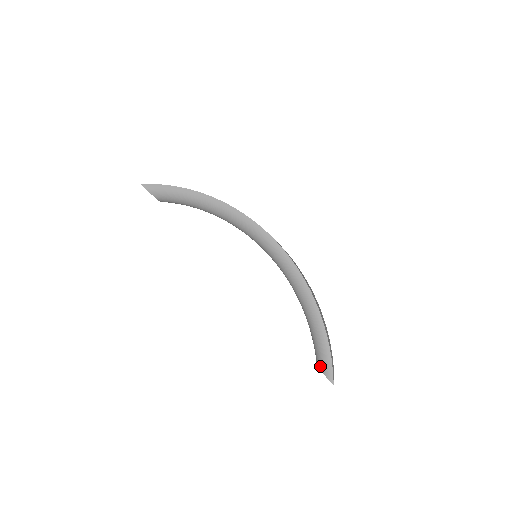
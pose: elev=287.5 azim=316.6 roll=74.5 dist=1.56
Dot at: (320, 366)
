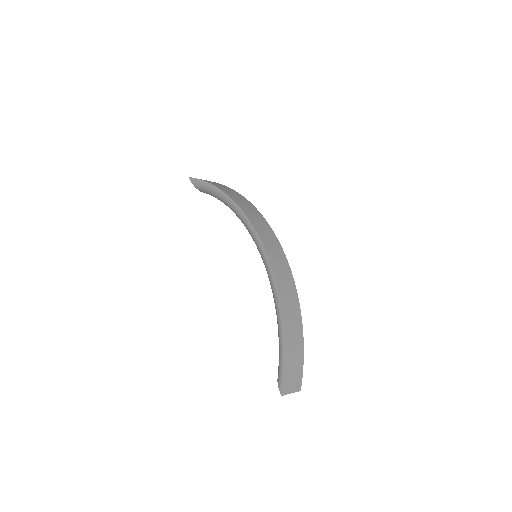
Dot at: (278, 374)
